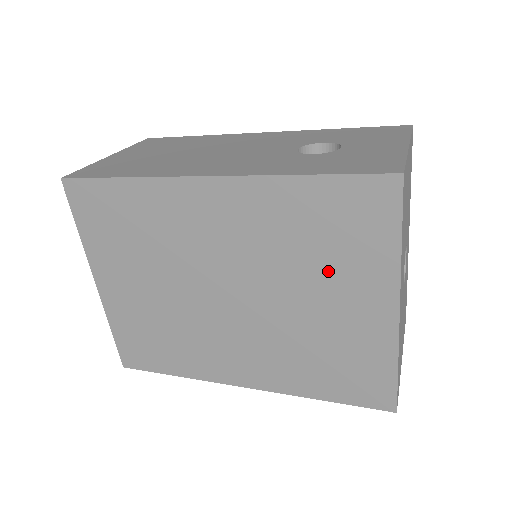
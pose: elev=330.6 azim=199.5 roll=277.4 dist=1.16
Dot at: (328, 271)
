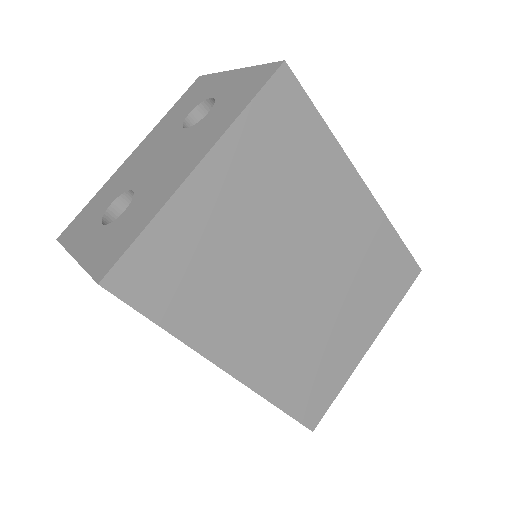
Dot at: (363, 300)
